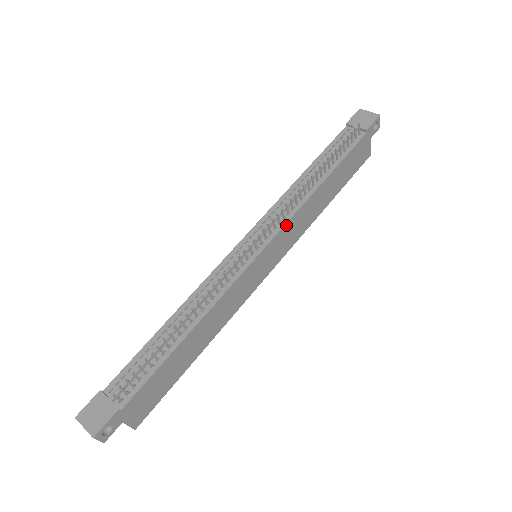
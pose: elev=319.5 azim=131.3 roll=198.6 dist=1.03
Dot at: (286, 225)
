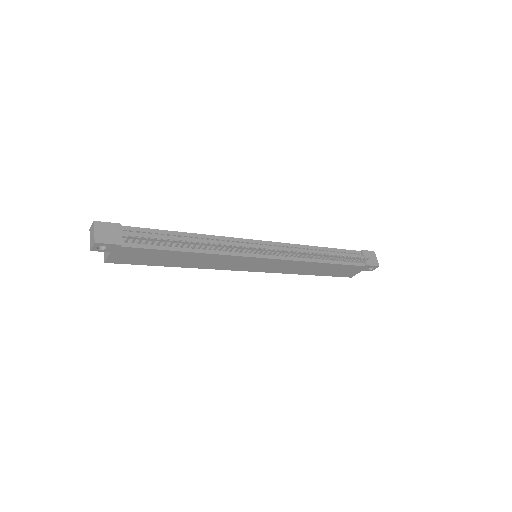
Dot at: (287, 260)
